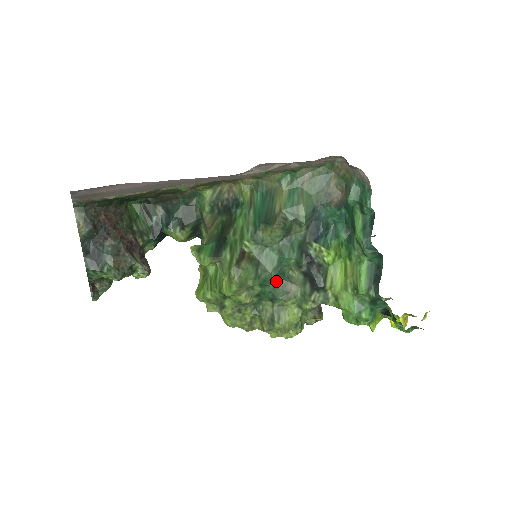
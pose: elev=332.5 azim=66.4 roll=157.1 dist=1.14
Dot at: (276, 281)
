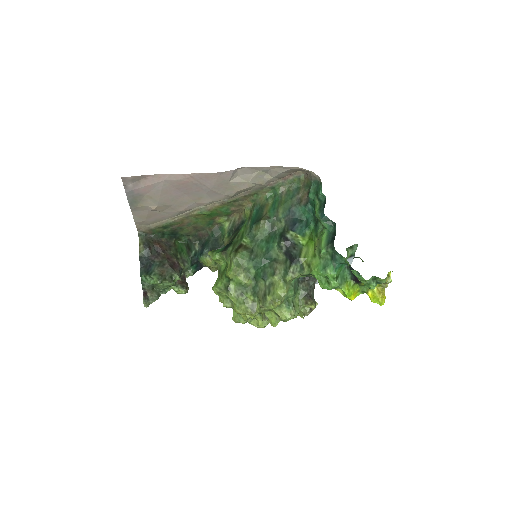
Dot at: (265, 263)
